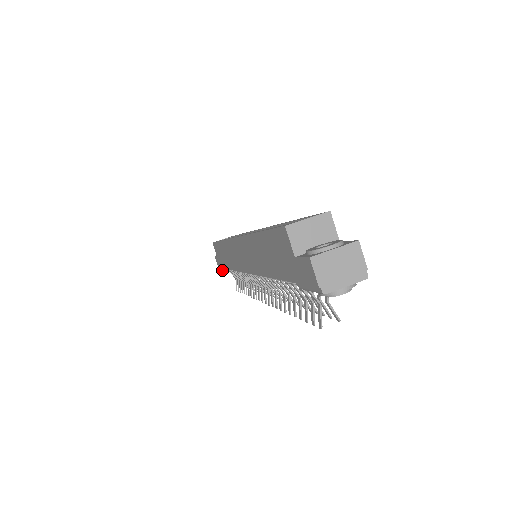
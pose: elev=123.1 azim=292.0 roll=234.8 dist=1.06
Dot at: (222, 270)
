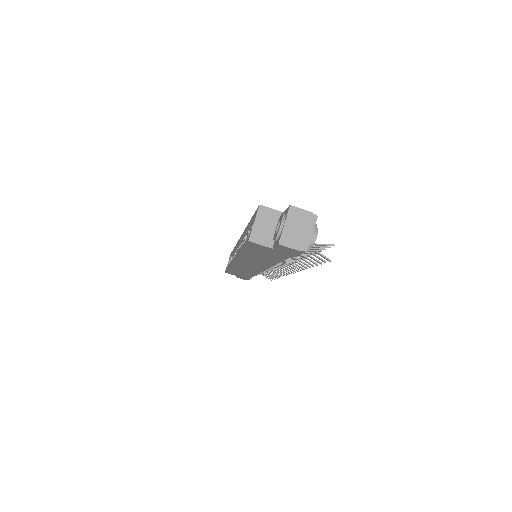
Dot at: (249, 279)
